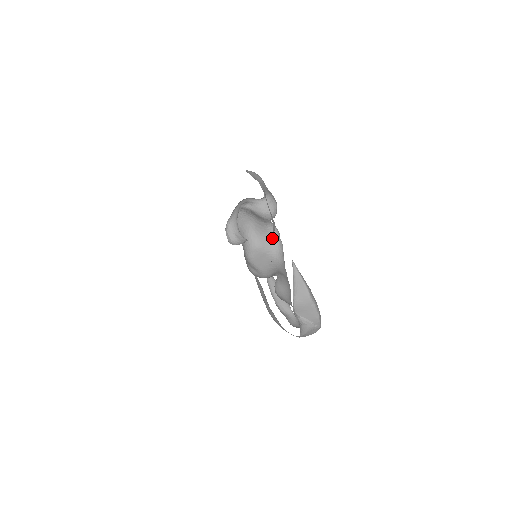
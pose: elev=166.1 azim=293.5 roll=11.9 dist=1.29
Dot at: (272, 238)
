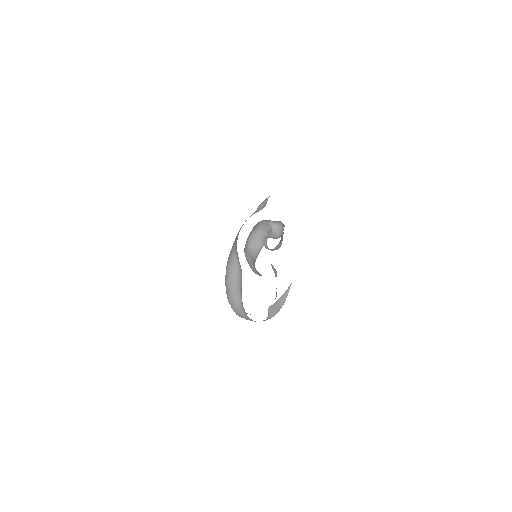
Dot at: (260, 247)
